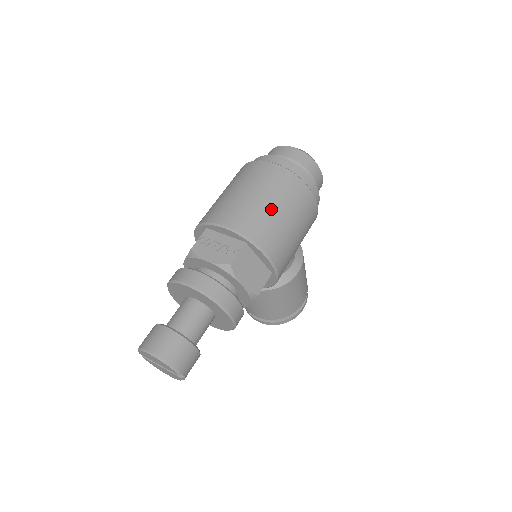
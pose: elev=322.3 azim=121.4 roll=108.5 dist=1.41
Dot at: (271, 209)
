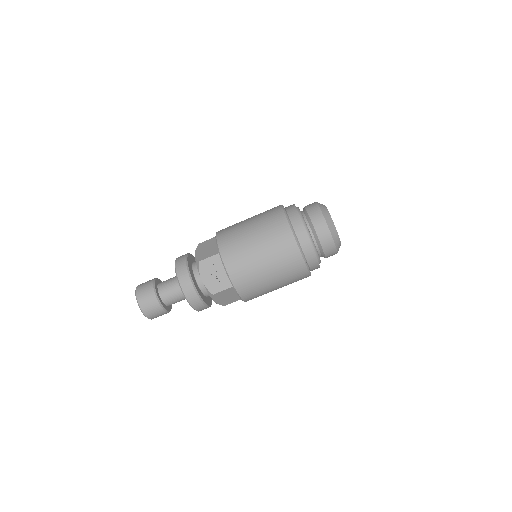
Dot at: (266, 277)
